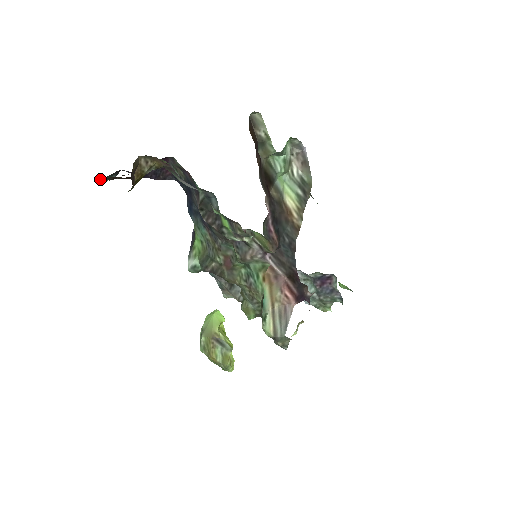
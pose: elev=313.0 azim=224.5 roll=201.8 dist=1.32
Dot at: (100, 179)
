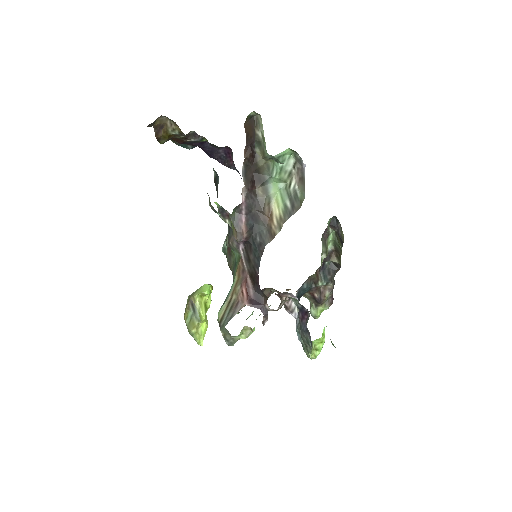
Dot at: (172, 140)
